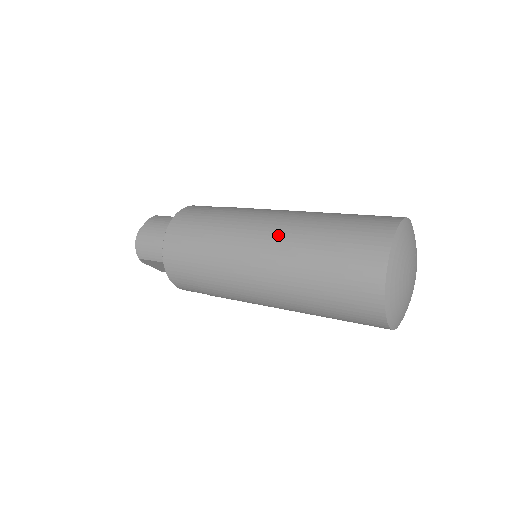
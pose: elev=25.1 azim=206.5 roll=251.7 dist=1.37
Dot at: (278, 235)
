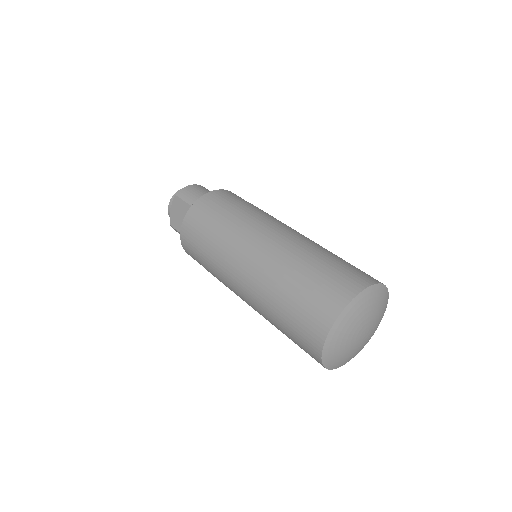
Dot at: (300, 235)
